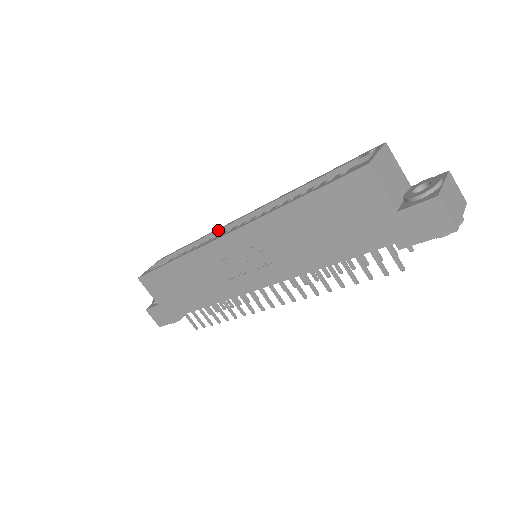
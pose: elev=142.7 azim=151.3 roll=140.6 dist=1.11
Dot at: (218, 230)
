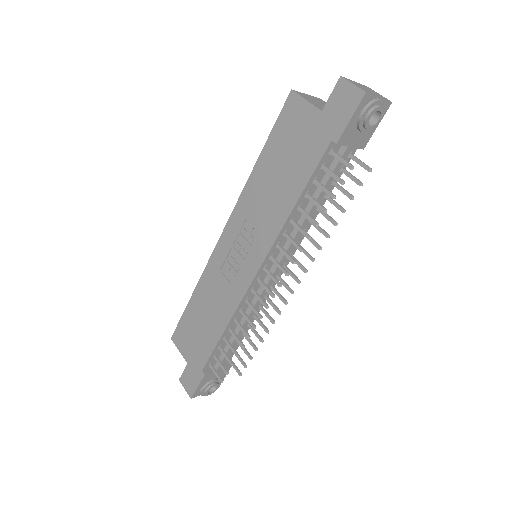
Dot at: occluded
